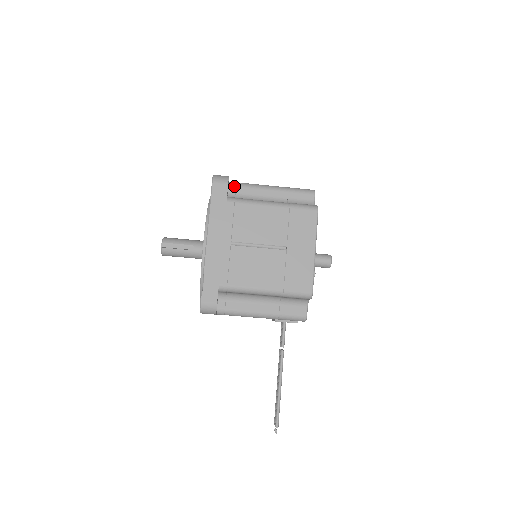
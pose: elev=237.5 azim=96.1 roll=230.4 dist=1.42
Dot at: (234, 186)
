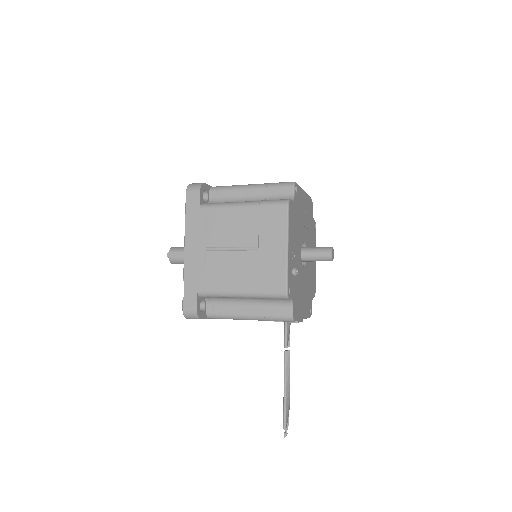
Dot at: (214, 191)
